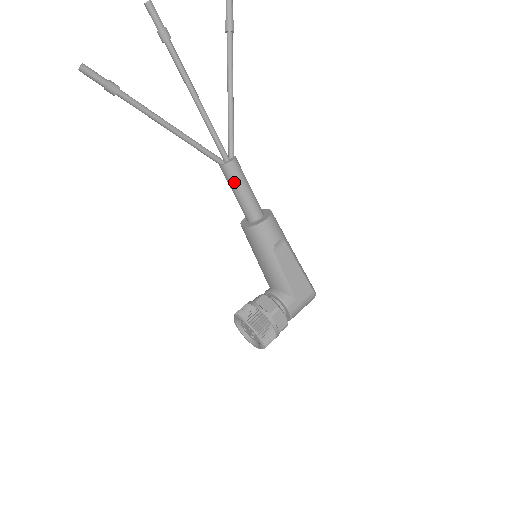
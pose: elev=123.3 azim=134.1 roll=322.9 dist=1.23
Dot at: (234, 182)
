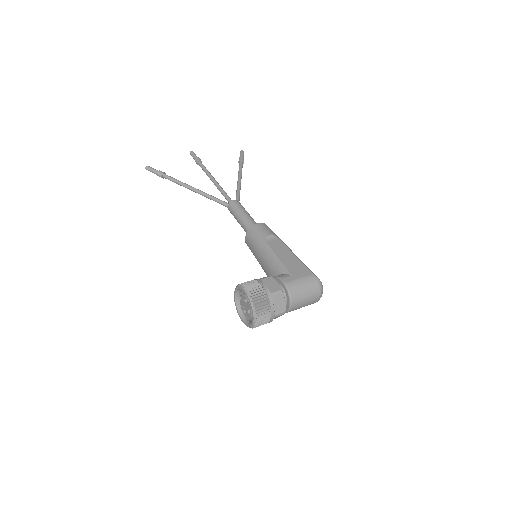
Dot at: (236, 211)
